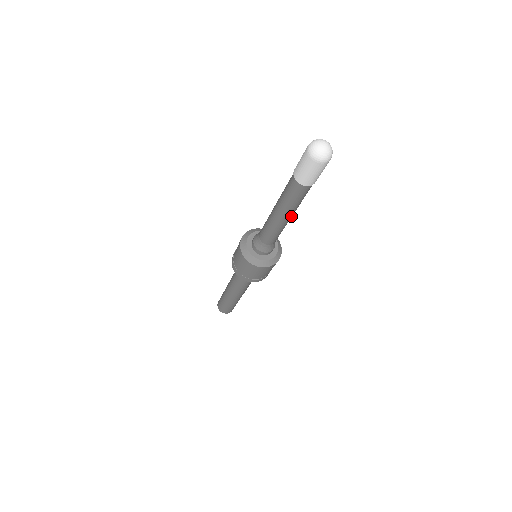
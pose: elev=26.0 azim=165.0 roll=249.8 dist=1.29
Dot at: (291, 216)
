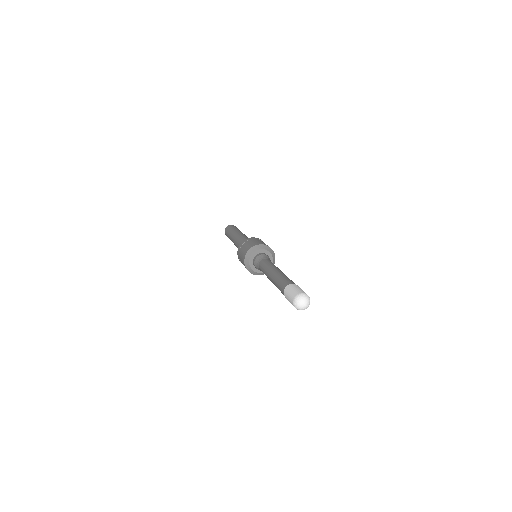
Dot at: occluded
